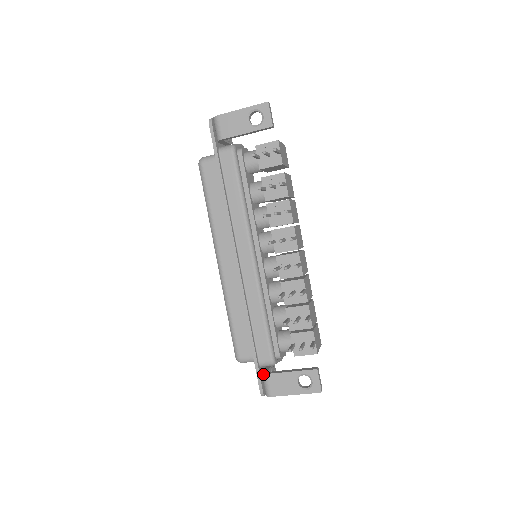
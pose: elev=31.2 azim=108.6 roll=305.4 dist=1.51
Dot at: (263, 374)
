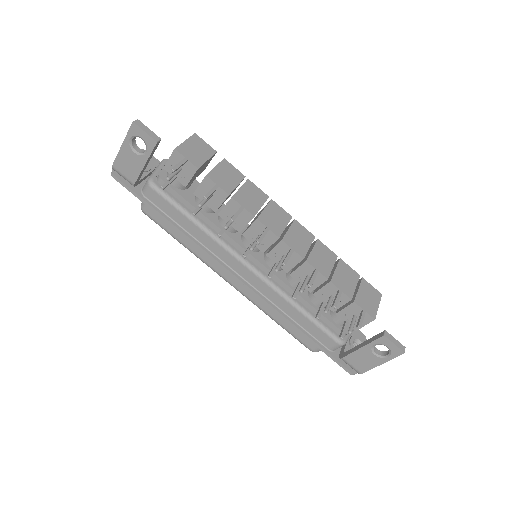
Dot at: (340, 358)
